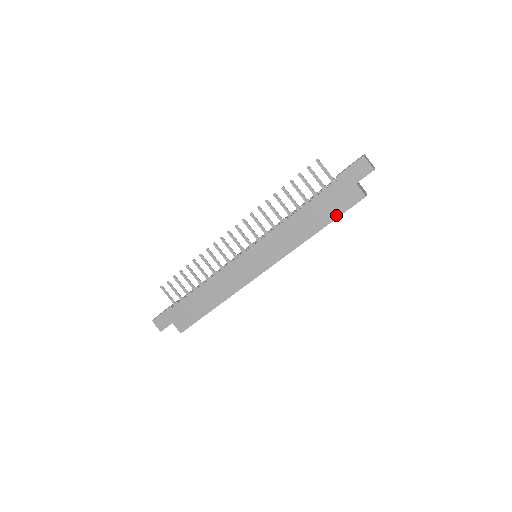
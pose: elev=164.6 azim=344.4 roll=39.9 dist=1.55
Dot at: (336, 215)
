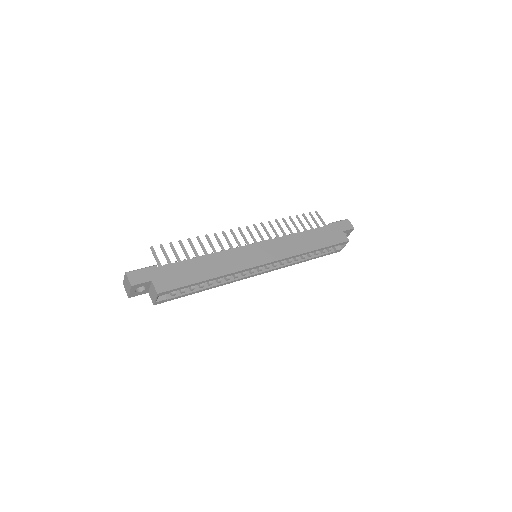
Dot at: (329, 244)
